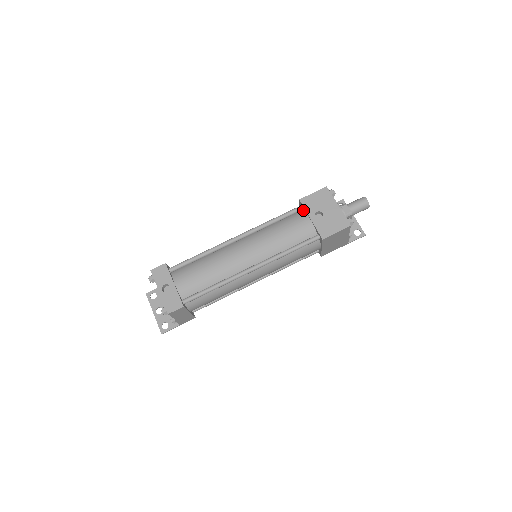
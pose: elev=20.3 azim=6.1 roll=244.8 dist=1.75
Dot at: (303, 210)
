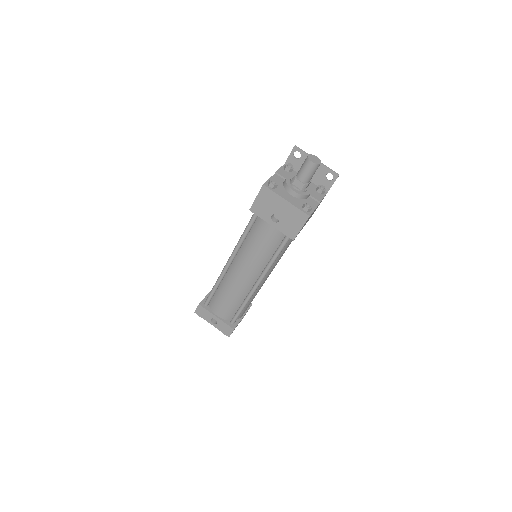
Dot at: occluded
